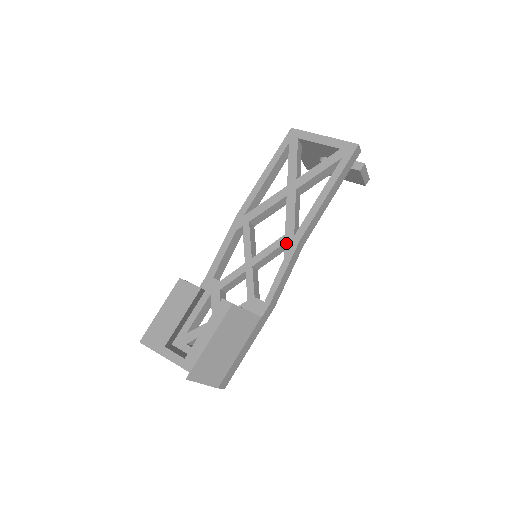
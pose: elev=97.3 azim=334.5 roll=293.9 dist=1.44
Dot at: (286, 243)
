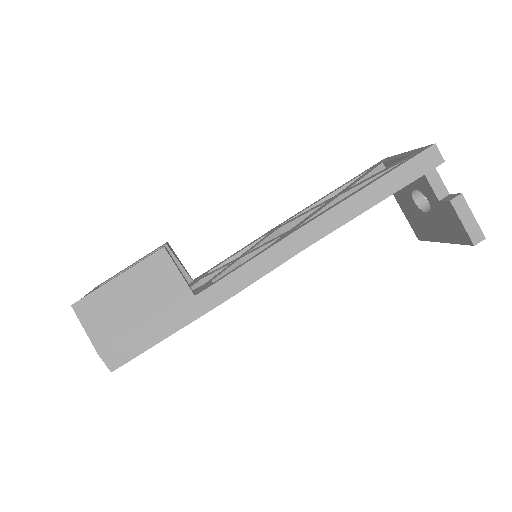
Dot at: (283, 235)
